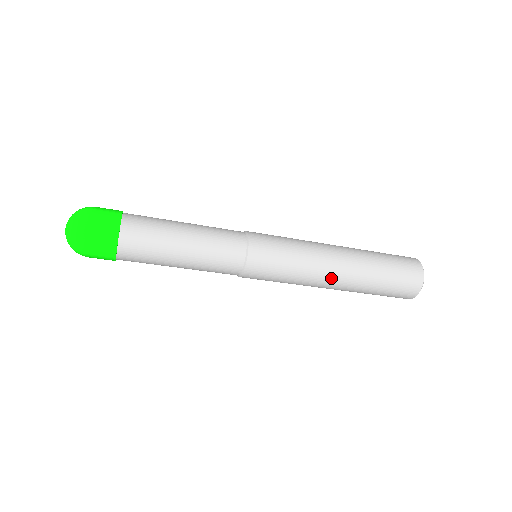
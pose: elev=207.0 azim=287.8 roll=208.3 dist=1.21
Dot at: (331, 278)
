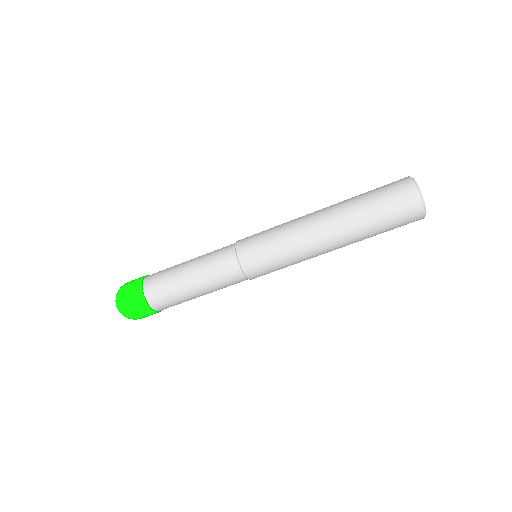
Dot at: (322, 242)
